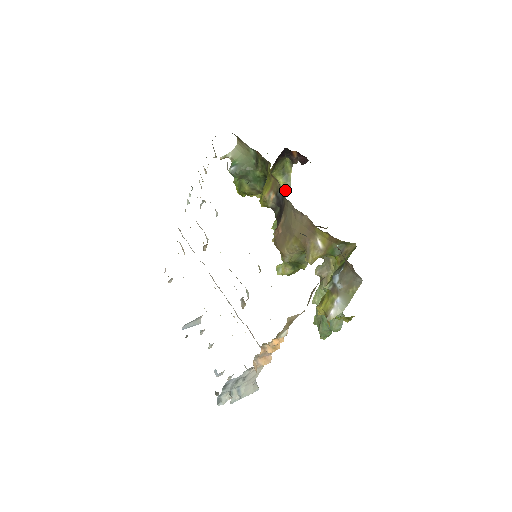
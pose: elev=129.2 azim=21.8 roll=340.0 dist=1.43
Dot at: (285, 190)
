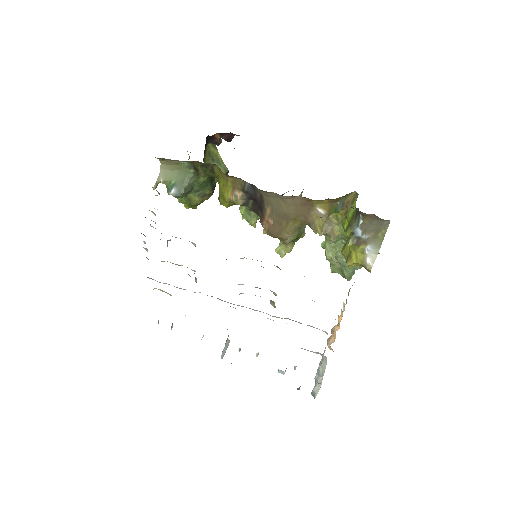
Dot at: occluded
